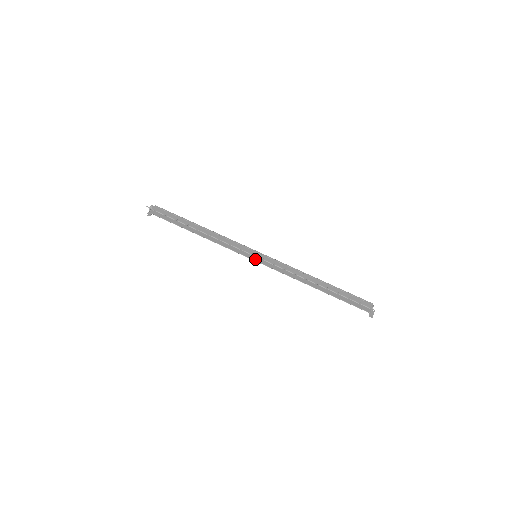
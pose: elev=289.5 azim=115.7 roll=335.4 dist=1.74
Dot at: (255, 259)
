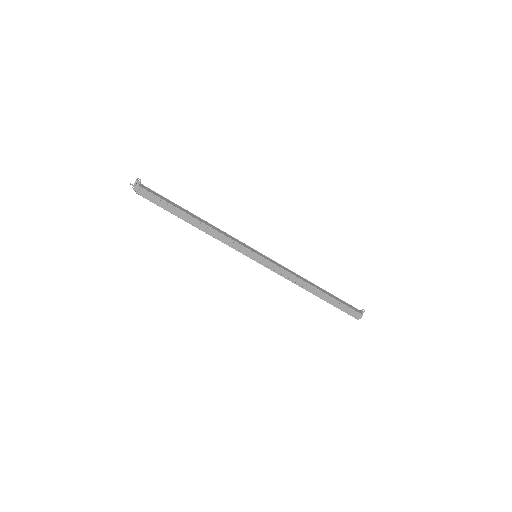
Dot at: (254, 259)
